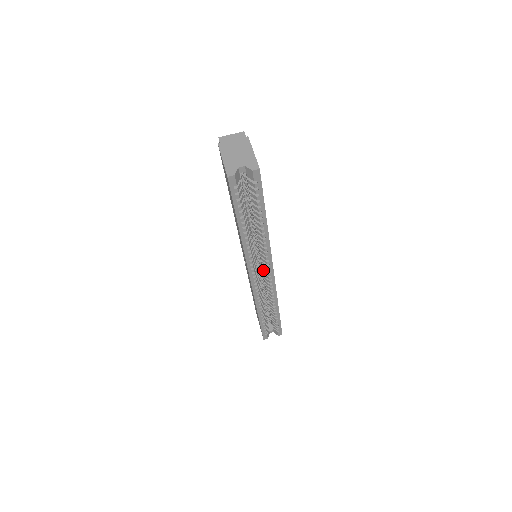
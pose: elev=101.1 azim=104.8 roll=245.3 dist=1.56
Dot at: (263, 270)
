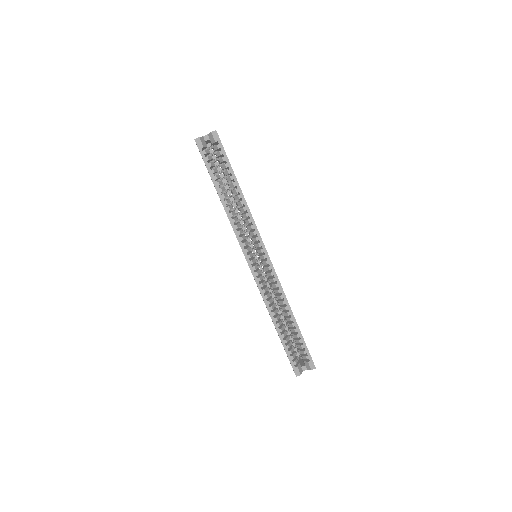
Dot at: (259, 256)
